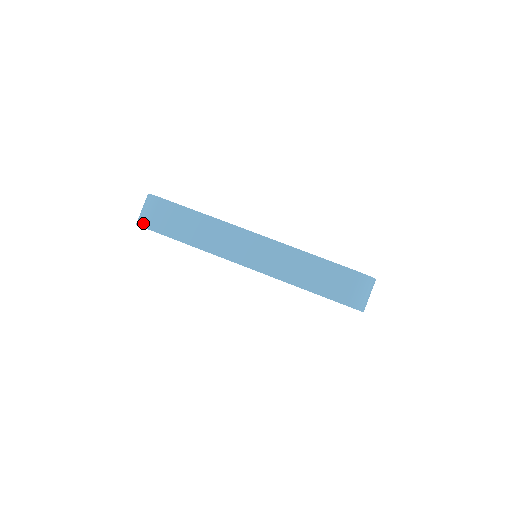
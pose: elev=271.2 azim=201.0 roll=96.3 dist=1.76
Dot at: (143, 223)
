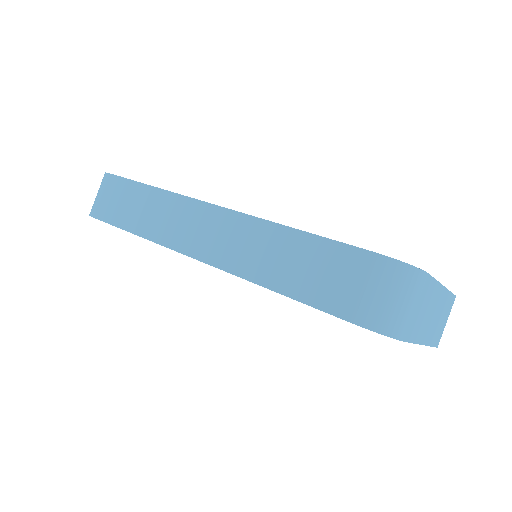
Dot at: (91, 211)
